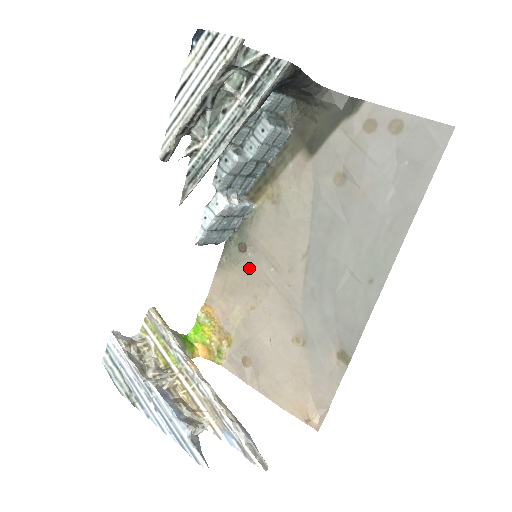
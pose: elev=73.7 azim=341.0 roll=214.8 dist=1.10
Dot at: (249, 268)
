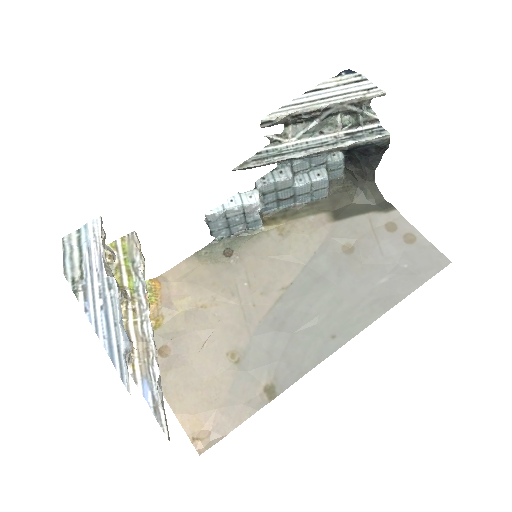
Dot at: (224, 271)
